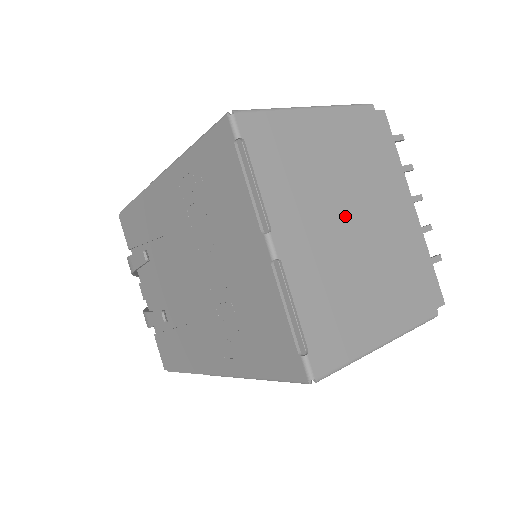
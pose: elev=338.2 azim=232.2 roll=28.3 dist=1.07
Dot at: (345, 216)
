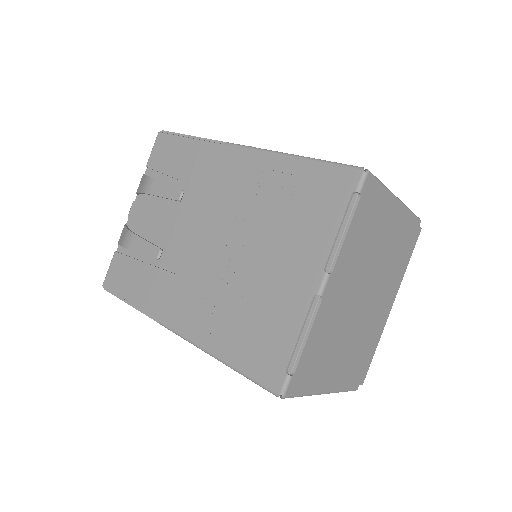
Dot at: (365, 289)
